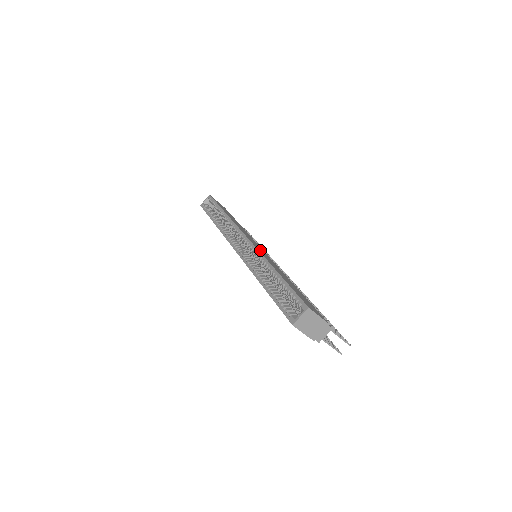
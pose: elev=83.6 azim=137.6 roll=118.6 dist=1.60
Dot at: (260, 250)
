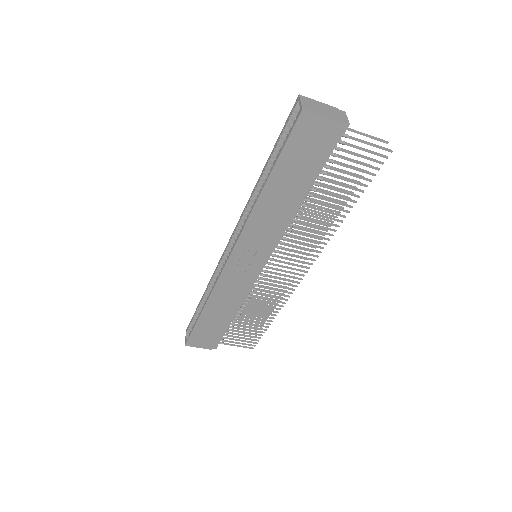
Dot at: occluded
